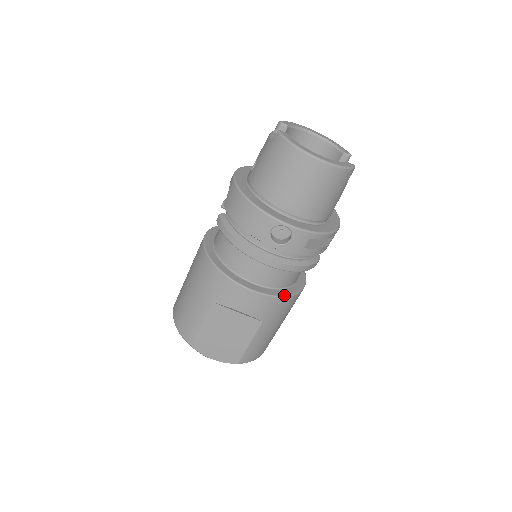
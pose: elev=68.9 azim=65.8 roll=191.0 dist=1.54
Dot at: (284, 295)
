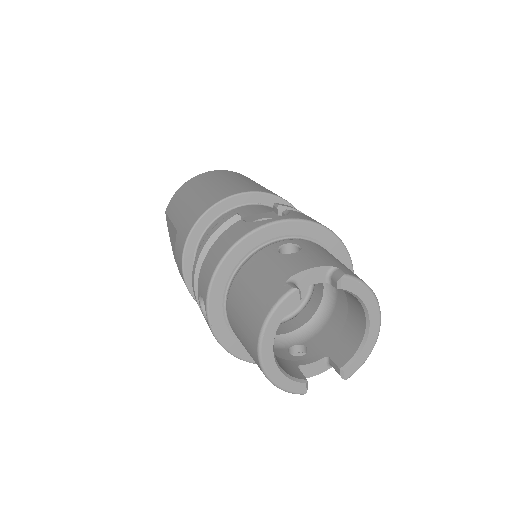
Dot at: occluded
